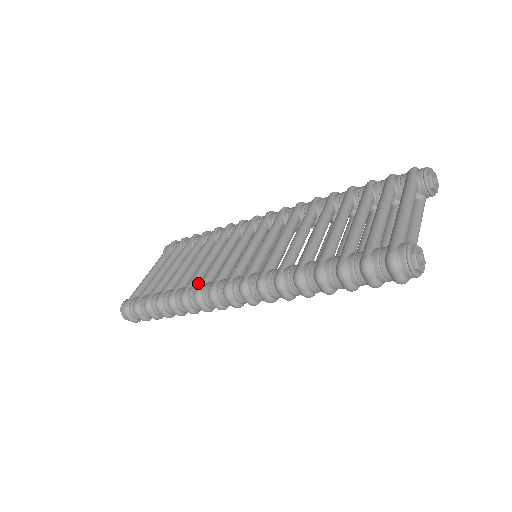
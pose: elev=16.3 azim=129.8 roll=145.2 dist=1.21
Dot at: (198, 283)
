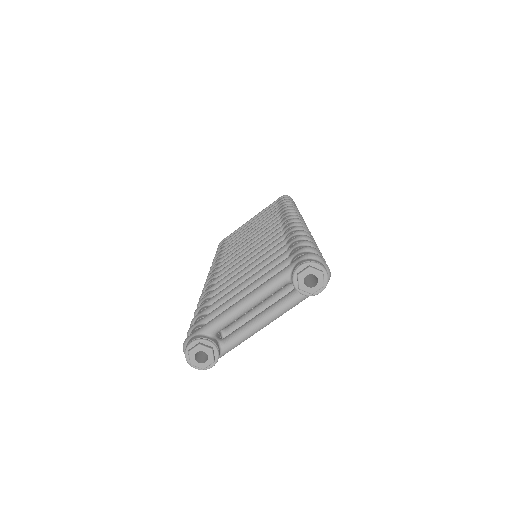
Dot at: occluded
